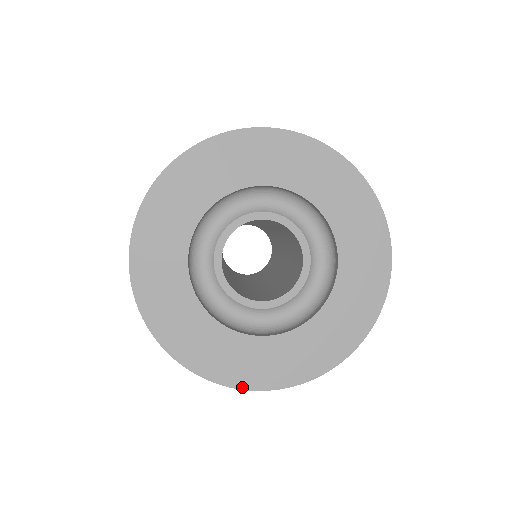
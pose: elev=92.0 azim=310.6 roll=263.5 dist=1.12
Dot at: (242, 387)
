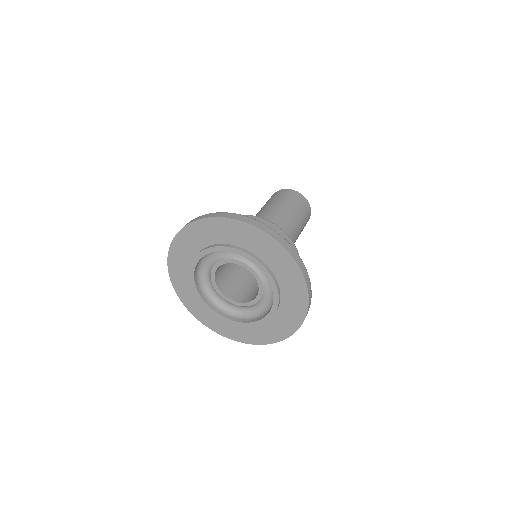
Dot at: (233, 339)
